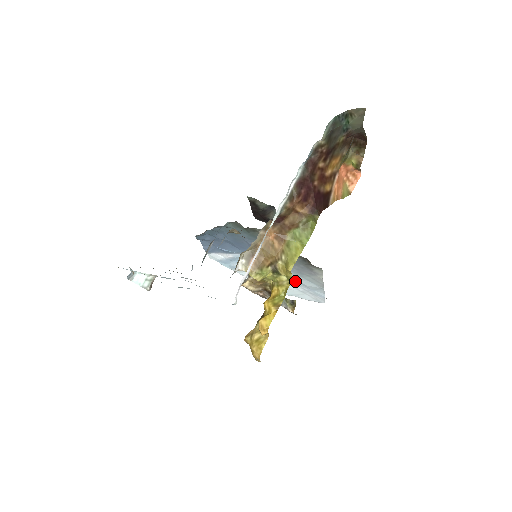
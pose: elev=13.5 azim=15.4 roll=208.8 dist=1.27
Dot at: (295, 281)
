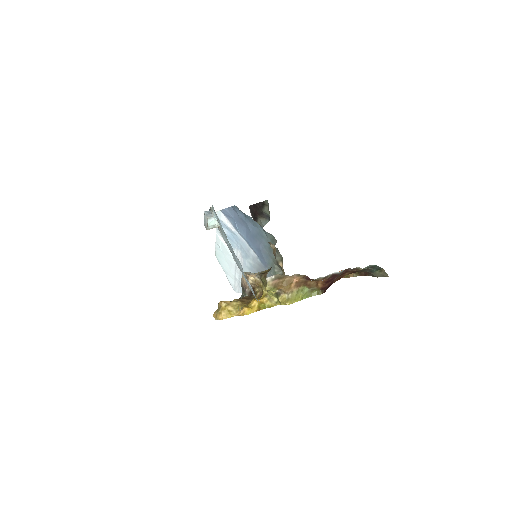
Dot at: occluded
